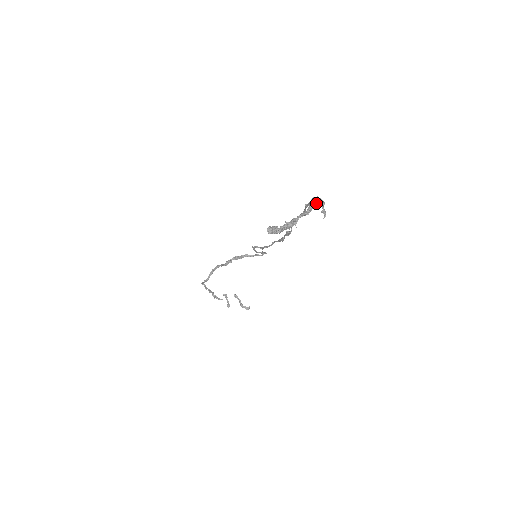
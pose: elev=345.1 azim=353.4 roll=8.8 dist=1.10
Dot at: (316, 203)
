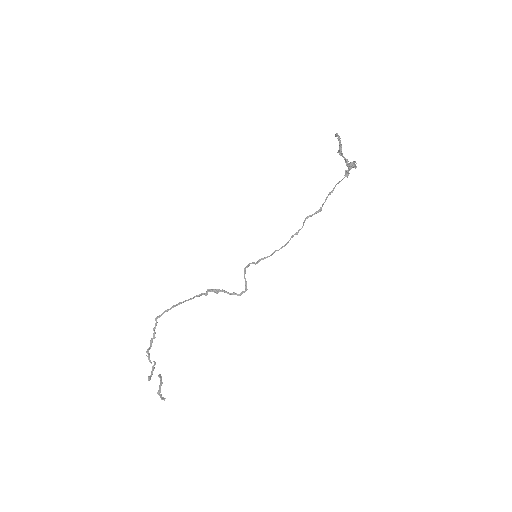
Dot at: (351, 165)
